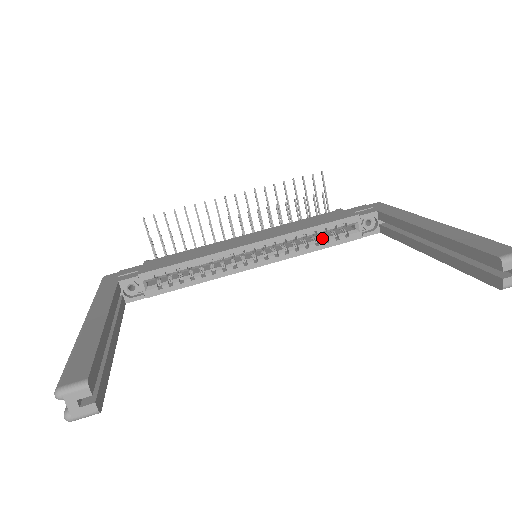
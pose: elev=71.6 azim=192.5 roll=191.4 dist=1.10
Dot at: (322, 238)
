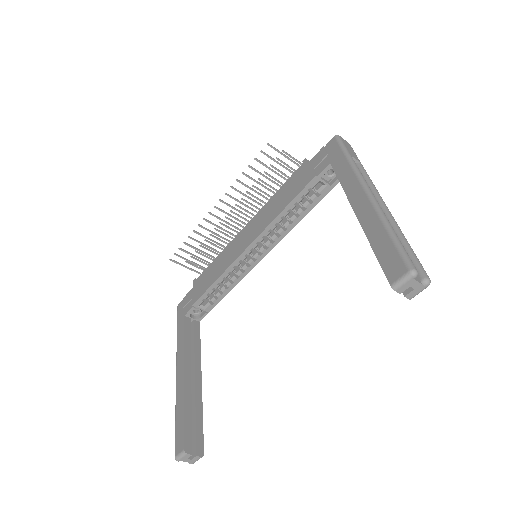
Dot at: (299, 209)
